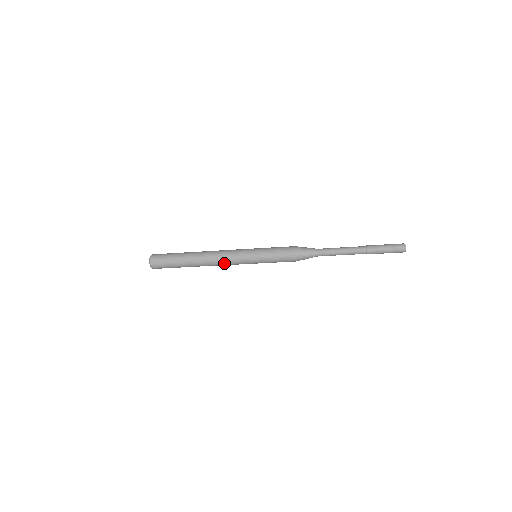
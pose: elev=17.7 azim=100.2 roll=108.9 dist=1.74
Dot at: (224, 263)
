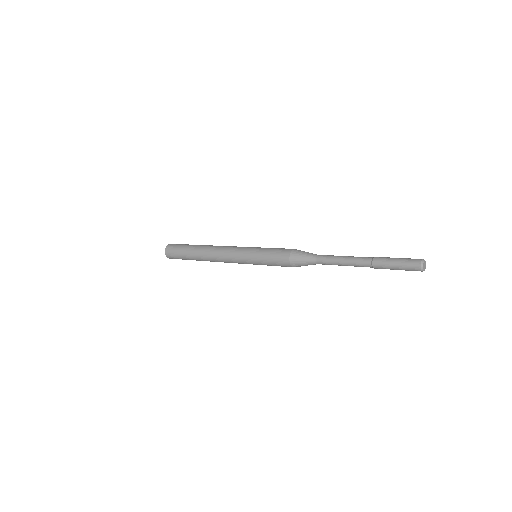
Dot at: (227, 262)
